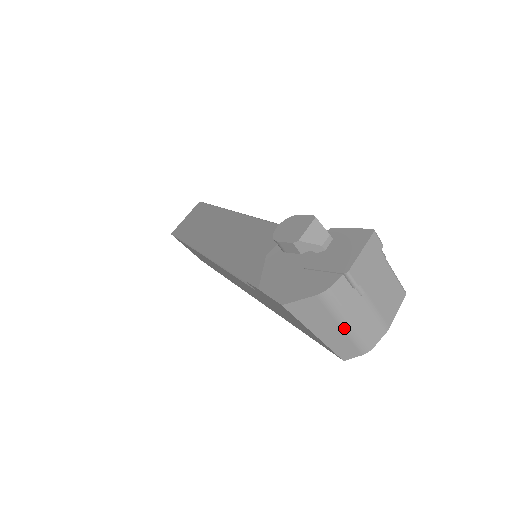
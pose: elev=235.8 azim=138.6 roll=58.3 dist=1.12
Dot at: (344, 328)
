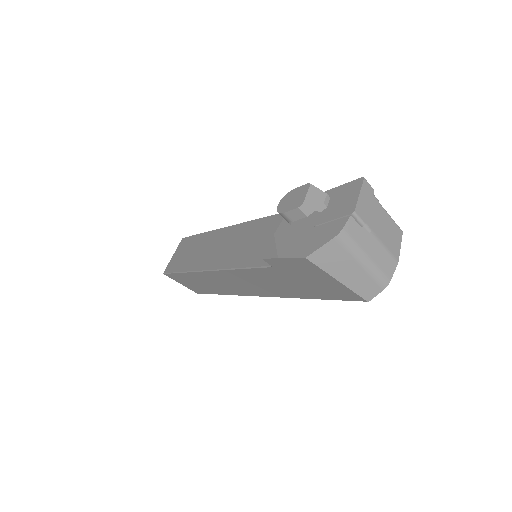
Dot at: (363, 266)
